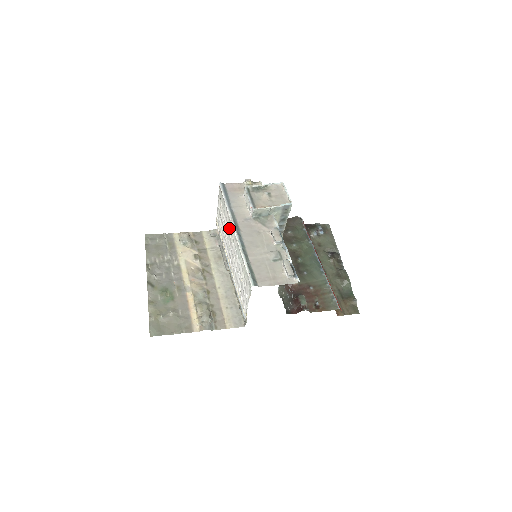
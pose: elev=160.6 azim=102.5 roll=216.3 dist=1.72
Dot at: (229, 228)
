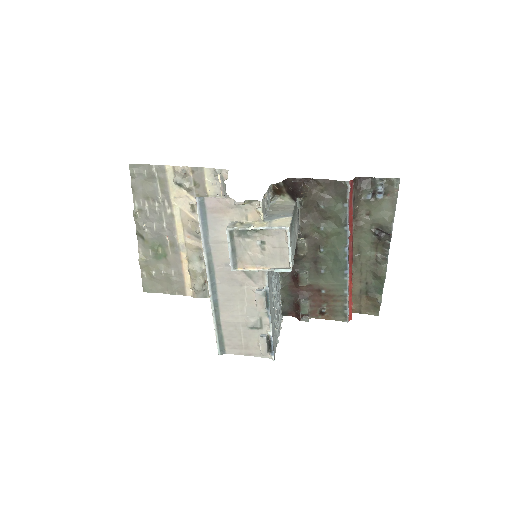
Dot at: occluded
